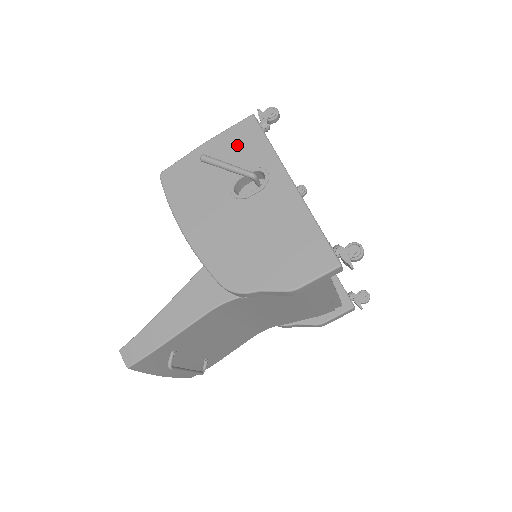
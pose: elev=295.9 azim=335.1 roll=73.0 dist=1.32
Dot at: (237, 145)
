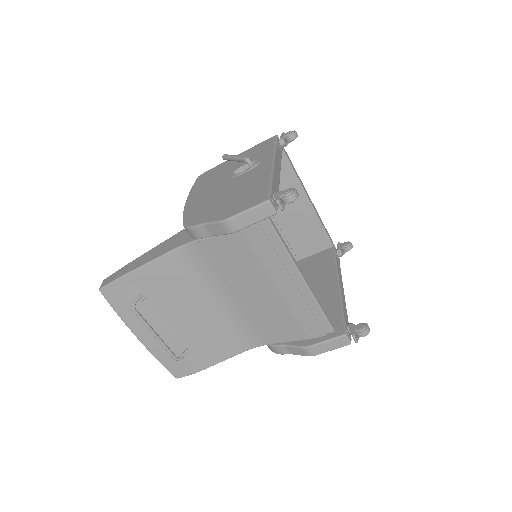
Dot at: (254, 151)
